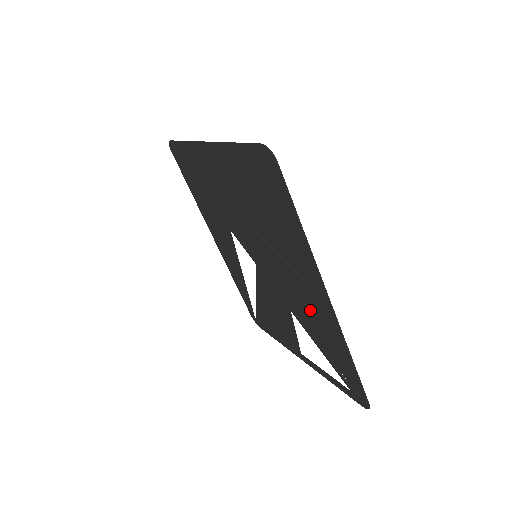
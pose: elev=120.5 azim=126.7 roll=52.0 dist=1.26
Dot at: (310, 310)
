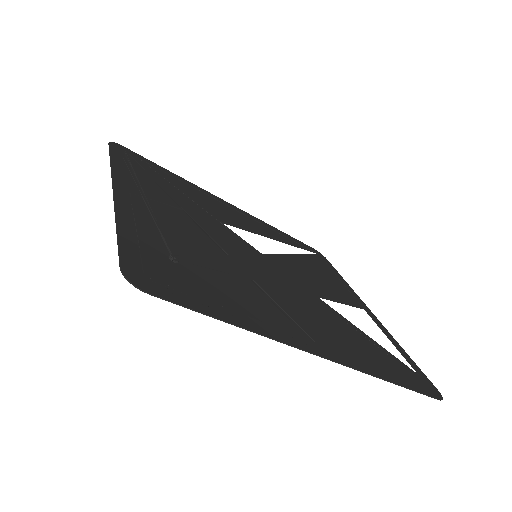
Dot at: (328, 328)
